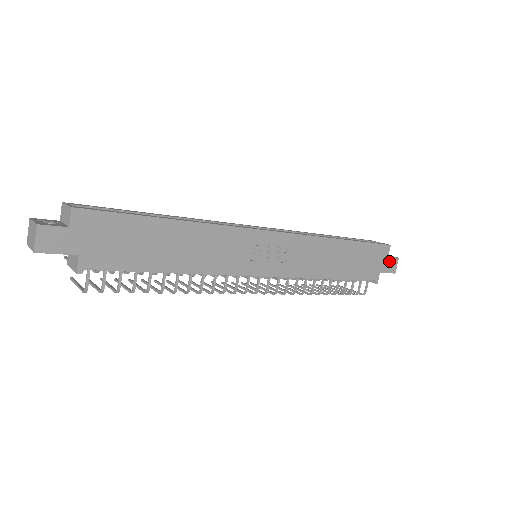
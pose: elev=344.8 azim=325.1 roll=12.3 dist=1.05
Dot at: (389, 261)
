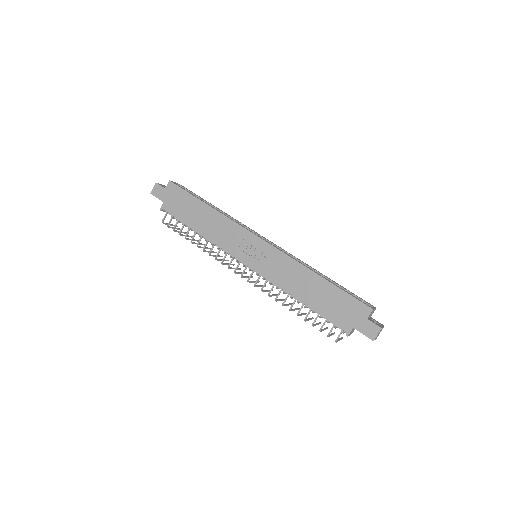
Dot at: (368, 324)
